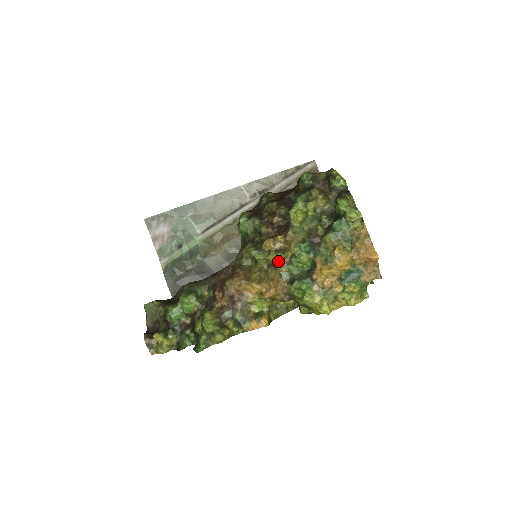
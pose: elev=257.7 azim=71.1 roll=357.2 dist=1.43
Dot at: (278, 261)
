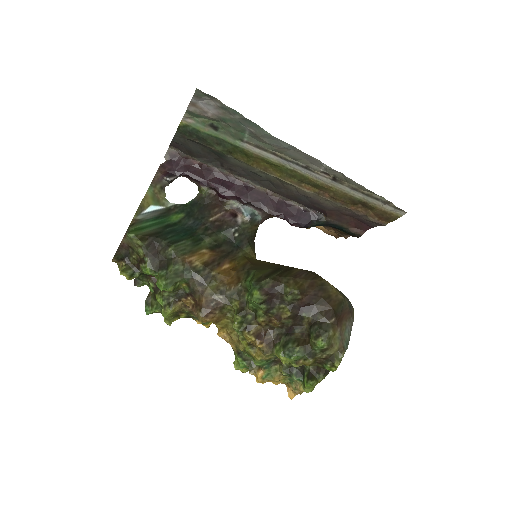
Dot at: (243, 347)
